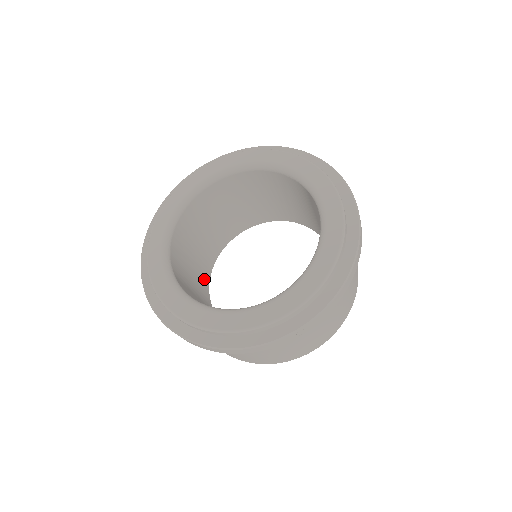
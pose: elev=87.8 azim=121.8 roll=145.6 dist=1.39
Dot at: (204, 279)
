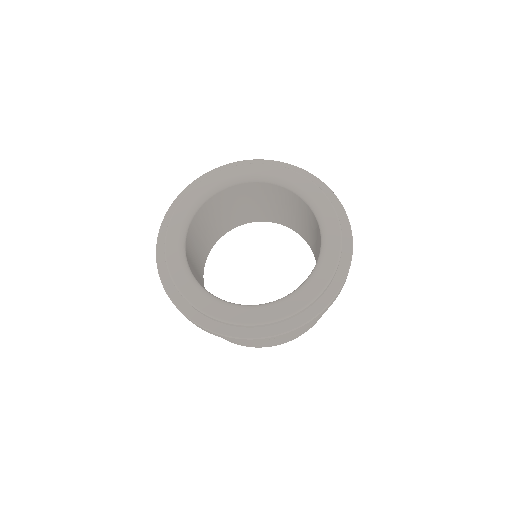
Dot at: (205, 252)
